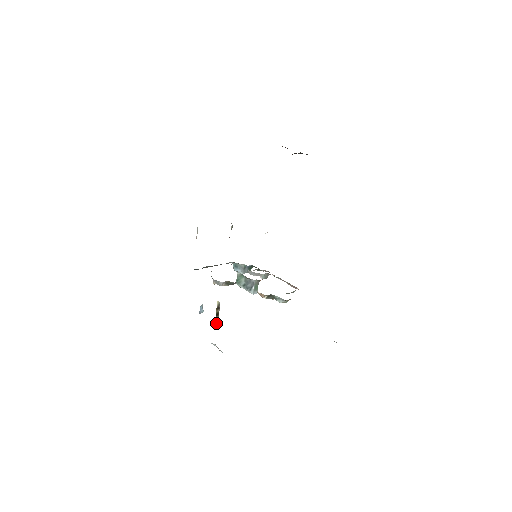
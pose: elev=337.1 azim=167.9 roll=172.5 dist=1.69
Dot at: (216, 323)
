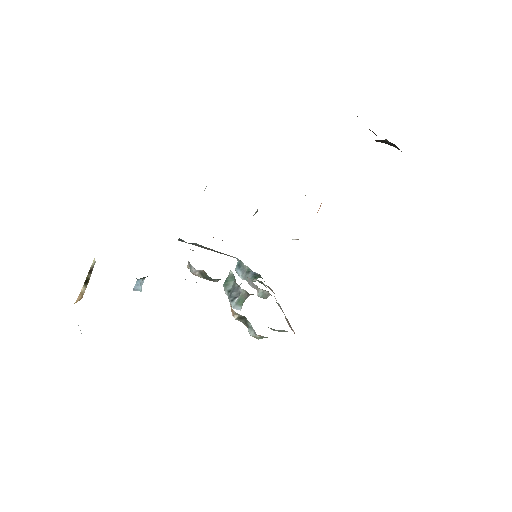
Dot at: (80, 295)
